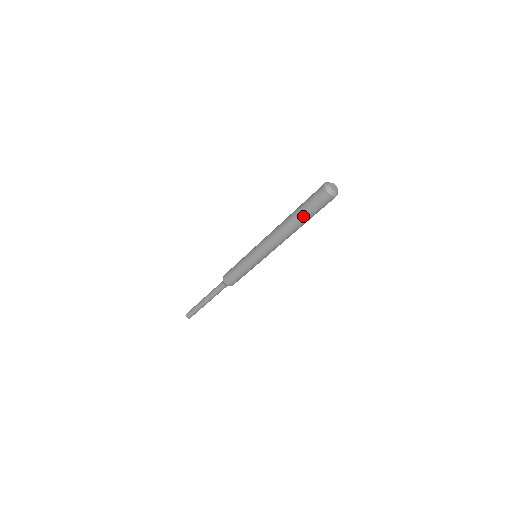
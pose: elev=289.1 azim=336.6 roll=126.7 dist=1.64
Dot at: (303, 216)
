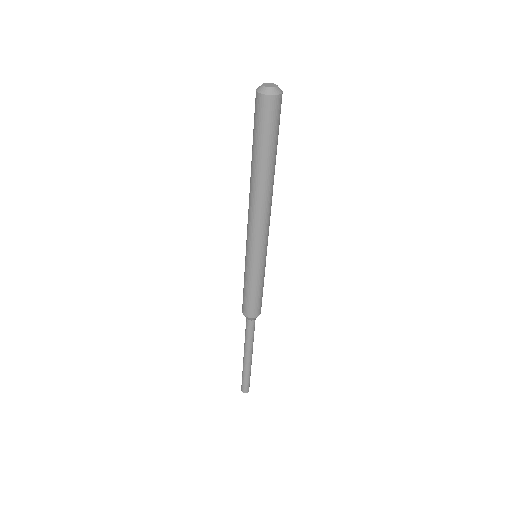
Dot at: (253, 150)
